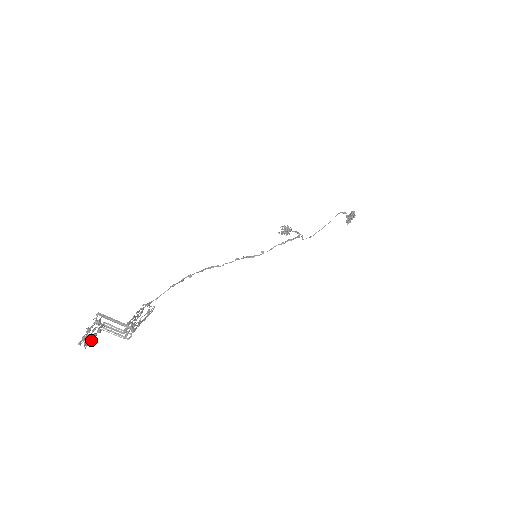
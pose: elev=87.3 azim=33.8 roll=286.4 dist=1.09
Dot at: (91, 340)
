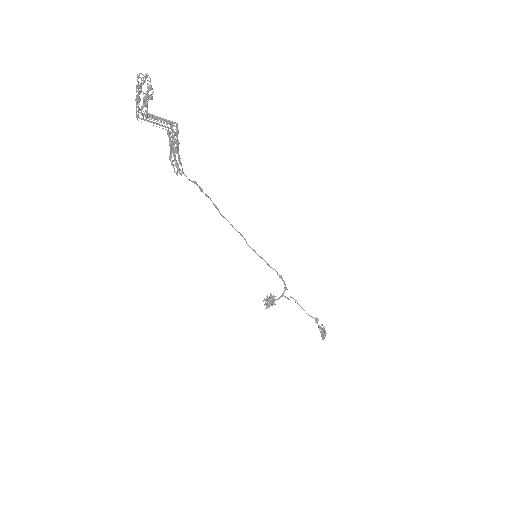
Dot at: (150, 78)
